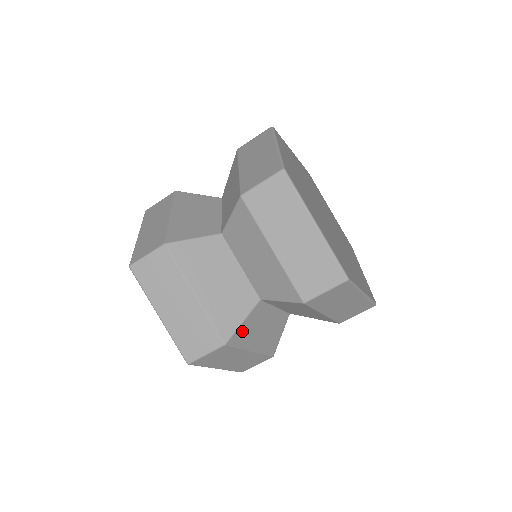
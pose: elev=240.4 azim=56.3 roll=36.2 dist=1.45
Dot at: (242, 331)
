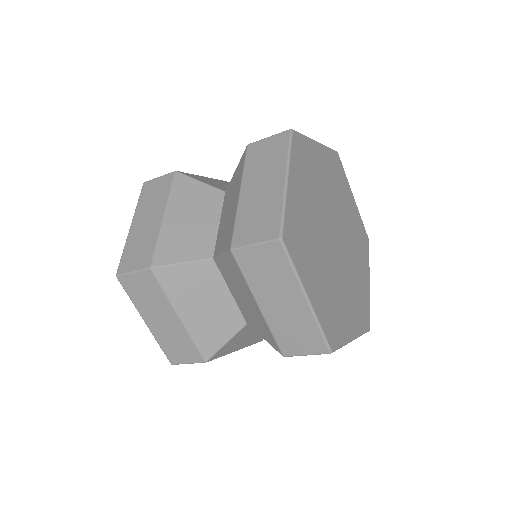
Dot at: (225, 347)
